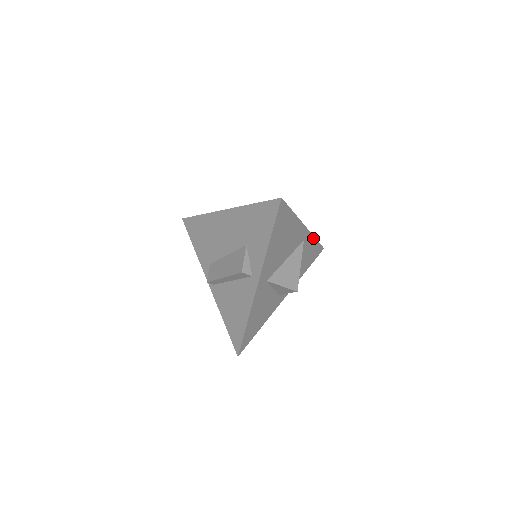
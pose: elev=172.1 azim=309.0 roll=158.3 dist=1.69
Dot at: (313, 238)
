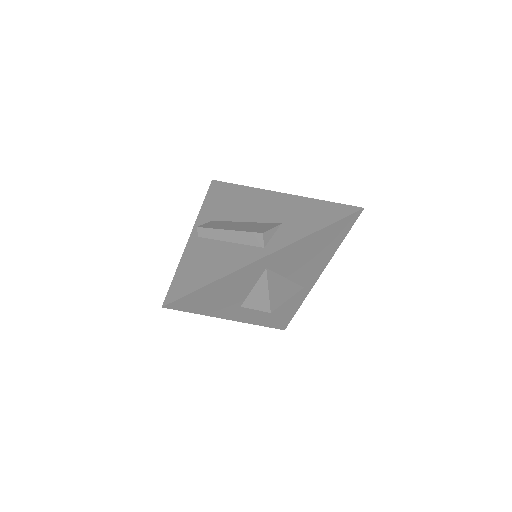
Dot at: (302, 301)
